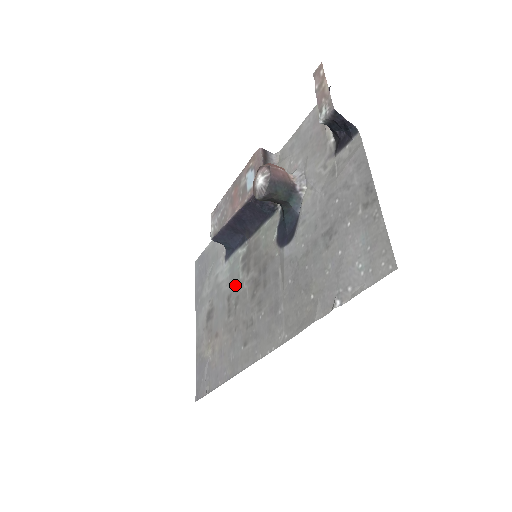
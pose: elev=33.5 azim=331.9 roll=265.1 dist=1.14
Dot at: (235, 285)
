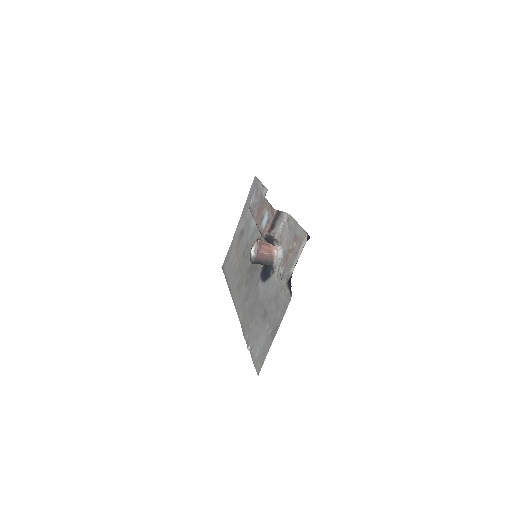
Dot at: (250, 245)
